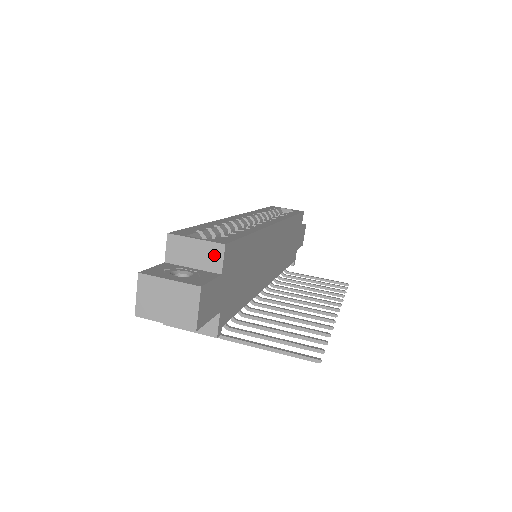
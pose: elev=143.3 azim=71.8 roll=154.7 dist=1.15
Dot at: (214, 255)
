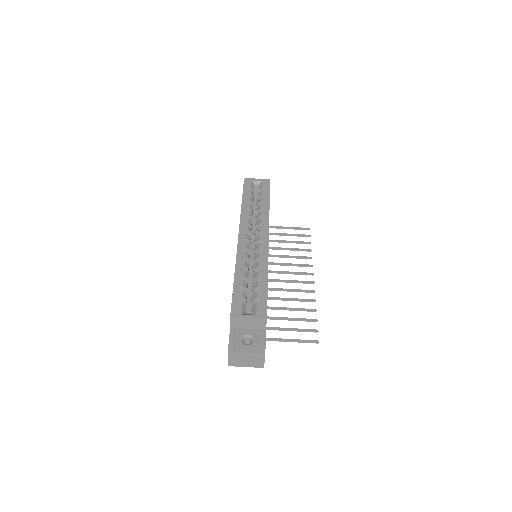
Dot at: (261, 323)
